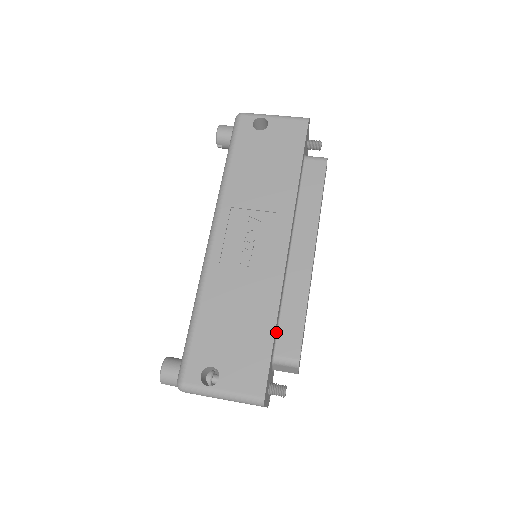
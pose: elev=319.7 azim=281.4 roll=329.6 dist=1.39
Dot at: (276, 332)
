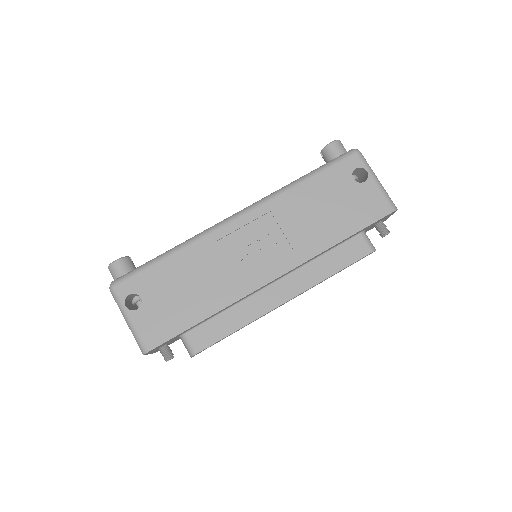
Dot at: (203, 321)
